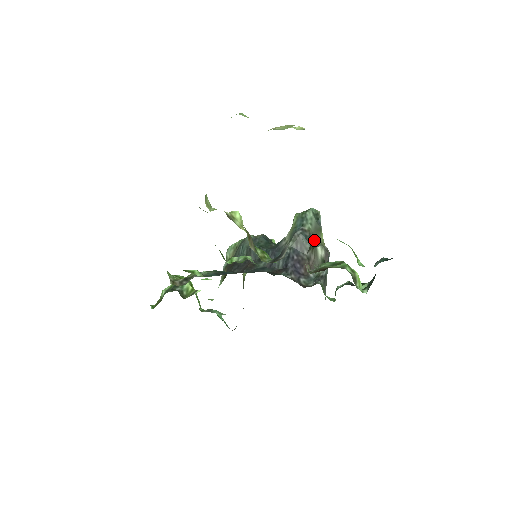
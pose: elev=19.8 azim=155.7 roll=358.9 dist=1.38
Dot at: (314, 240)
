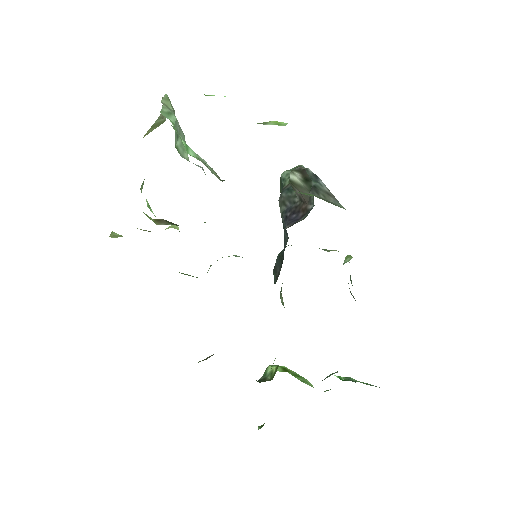
Dot at: occluded
